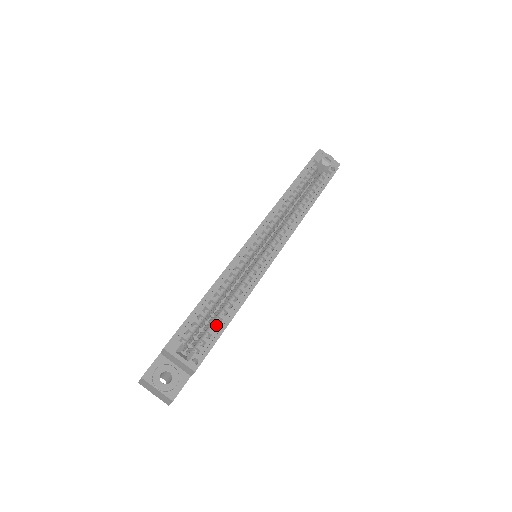
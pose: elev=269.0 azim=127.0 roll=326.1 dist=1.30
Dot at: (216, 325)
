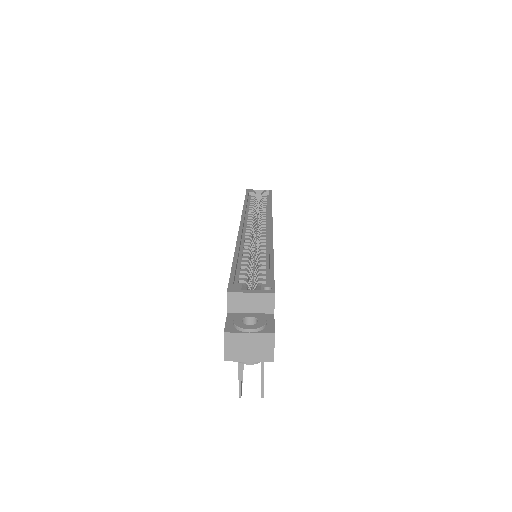
Dot at: (263, 271)
